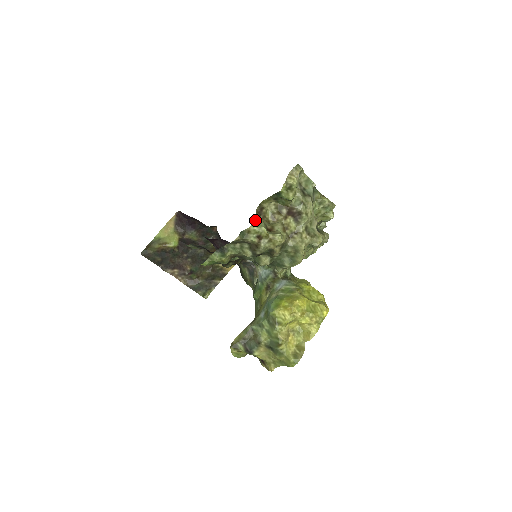
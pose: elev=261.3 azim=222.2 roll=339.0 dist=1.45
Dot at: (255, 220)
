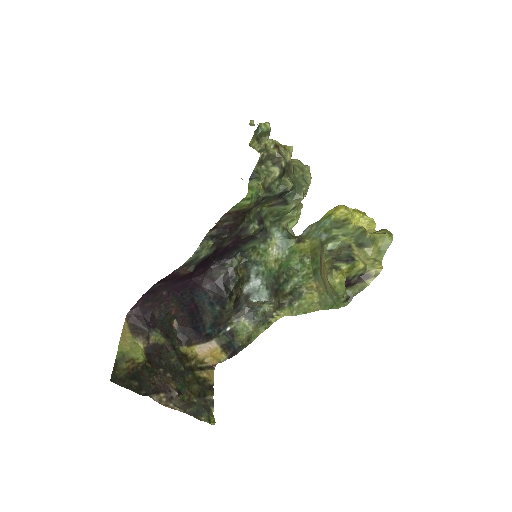
Dot at: occluded
